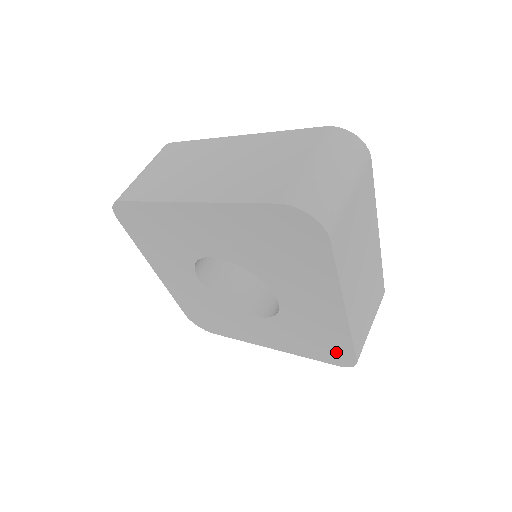
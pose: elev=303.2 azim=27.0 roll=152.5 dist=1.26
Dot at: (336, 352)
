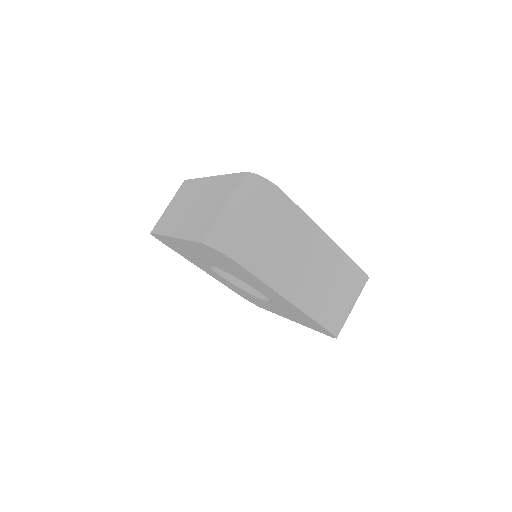
Dot at: (319, 328)
